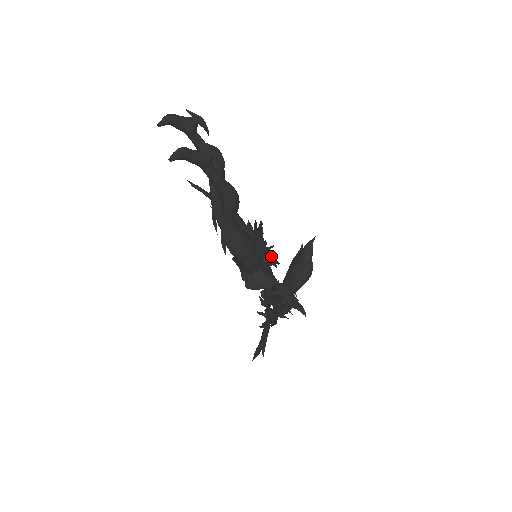
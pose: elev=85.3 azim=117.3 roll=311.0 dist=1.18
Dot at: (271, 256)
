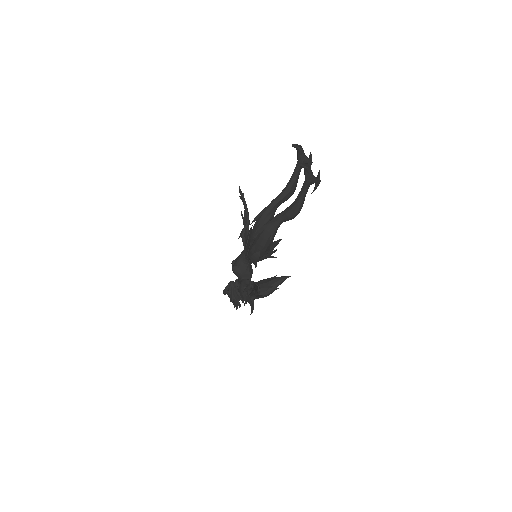
Dot at: occluded
